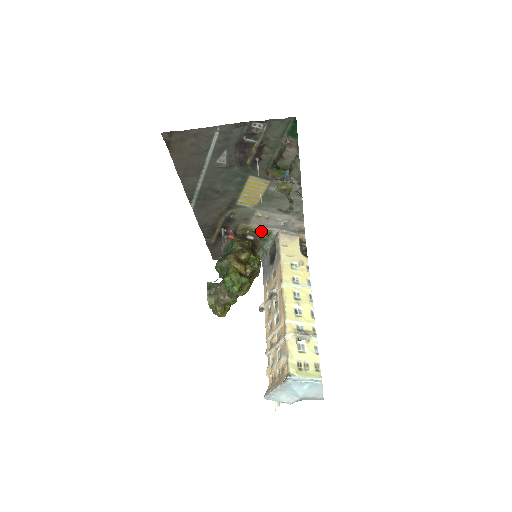
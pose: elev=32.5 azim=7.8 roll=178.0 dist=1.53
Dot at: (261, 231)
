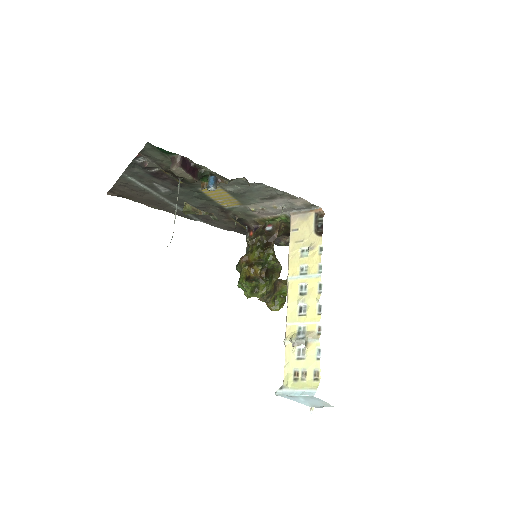
Dot at: (277, 218)
